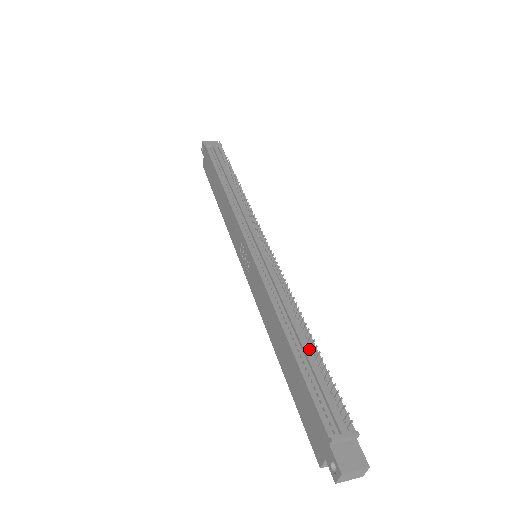
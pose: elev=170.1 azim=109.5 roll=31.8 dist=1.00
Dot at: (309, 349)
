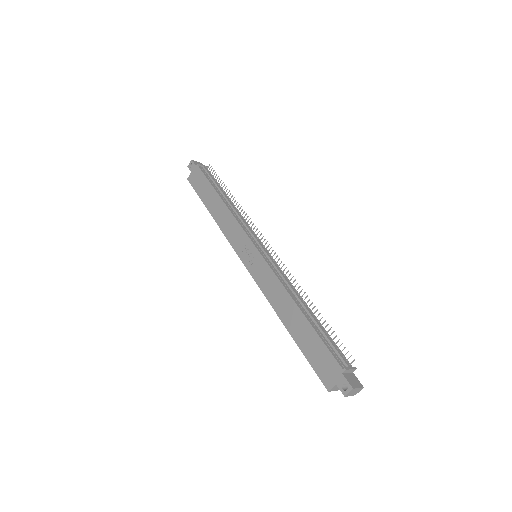
Dot at: (315, 319)
